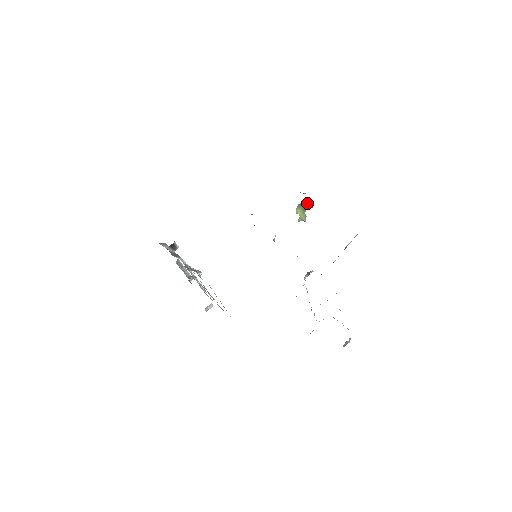
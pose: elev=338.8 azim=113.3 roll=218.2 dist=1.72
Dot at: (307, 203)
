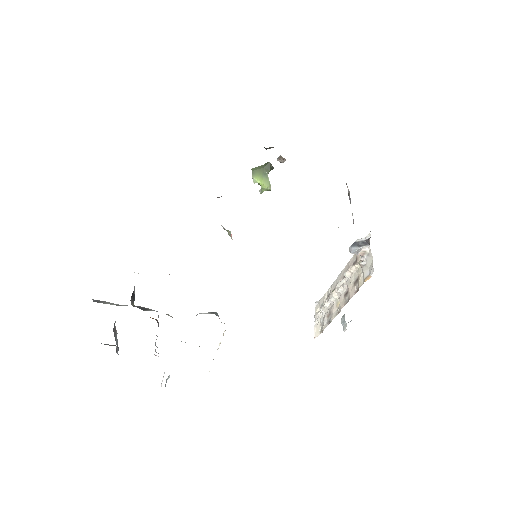
Dot at: (264, 164)
